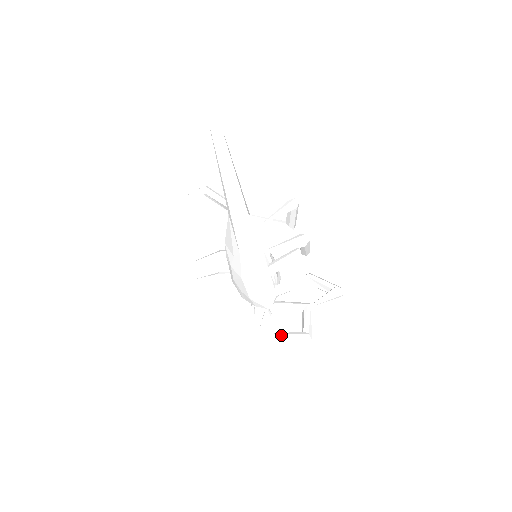
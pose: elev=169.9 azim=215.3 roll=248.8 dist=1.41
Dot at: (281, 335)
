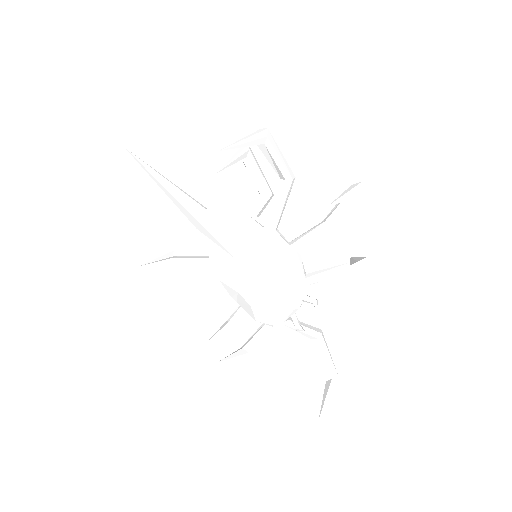
Dot at: (332, 277)
